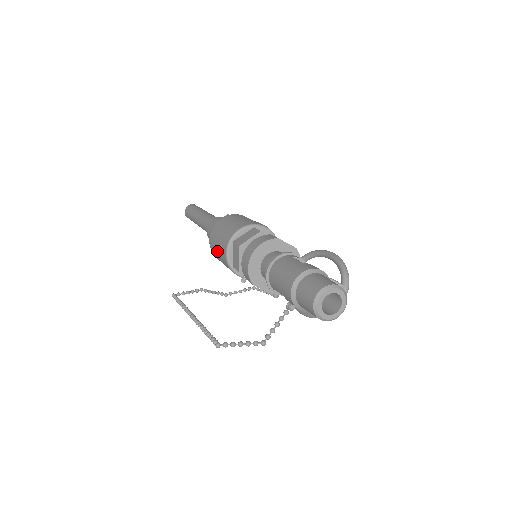
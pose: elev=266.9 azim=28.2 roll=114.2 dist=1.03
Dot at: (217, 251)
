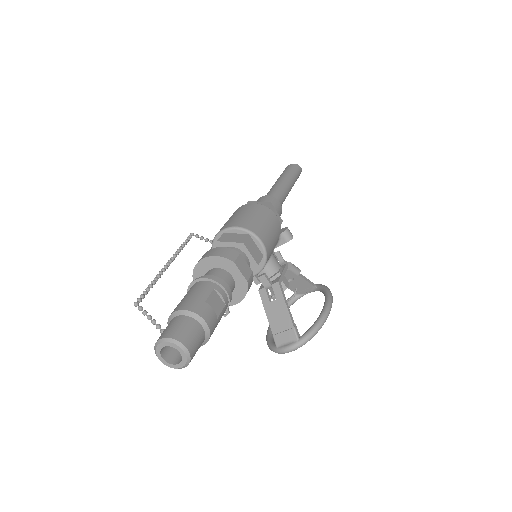
Dot at: occluded
